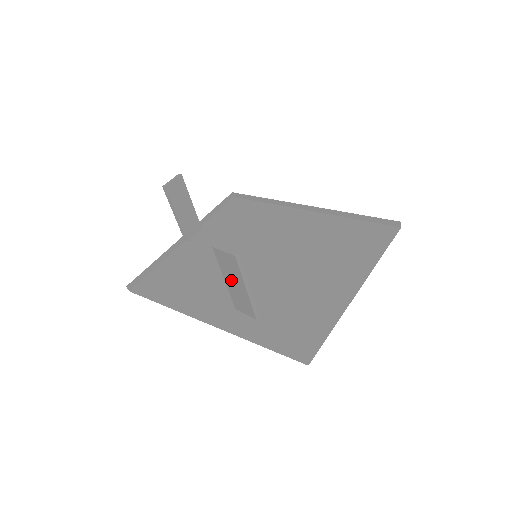
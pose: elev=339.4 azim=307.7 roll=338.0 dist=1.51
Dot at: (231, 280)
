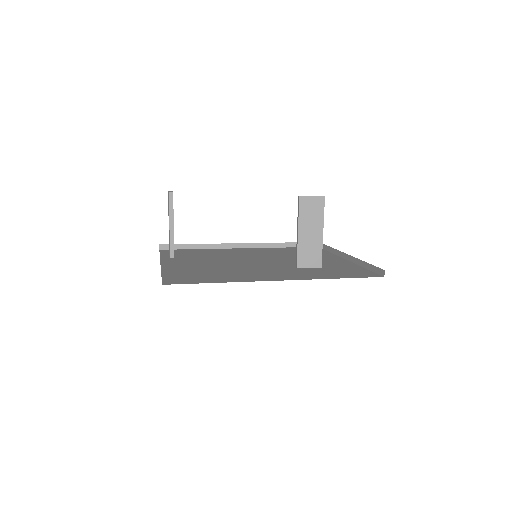
Dot at: (307, 229)
